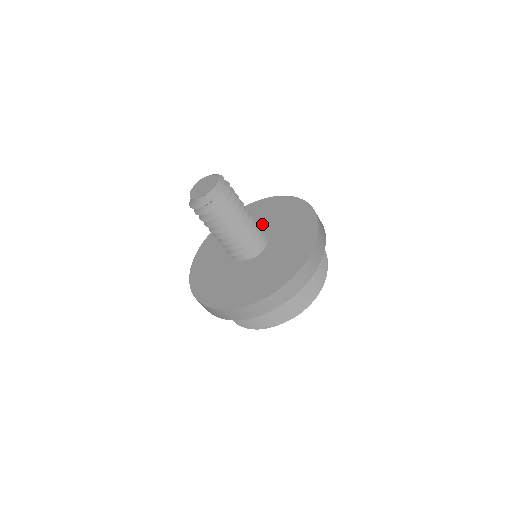
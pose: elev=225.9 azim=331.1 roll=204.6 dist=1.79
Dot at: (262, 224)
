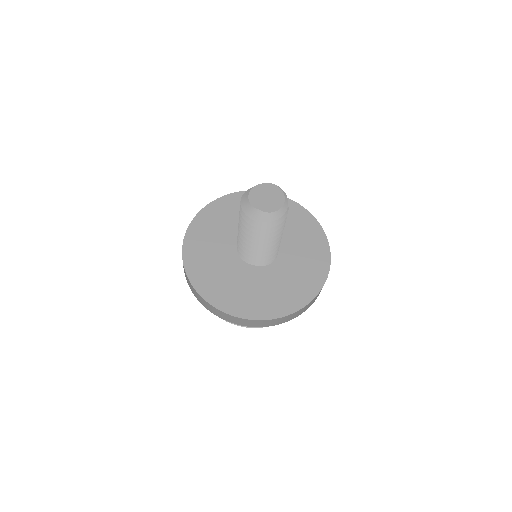
Dot at: (287, 242)
